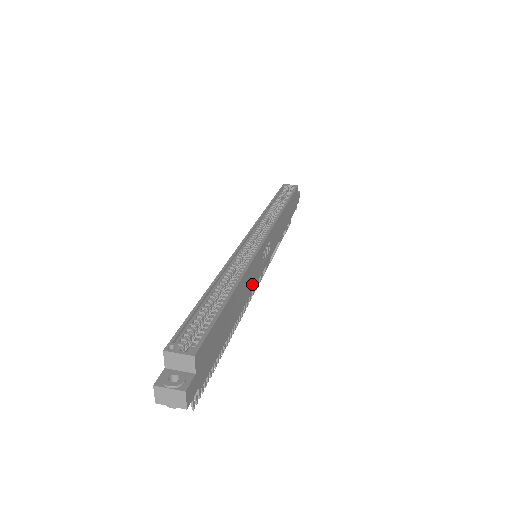
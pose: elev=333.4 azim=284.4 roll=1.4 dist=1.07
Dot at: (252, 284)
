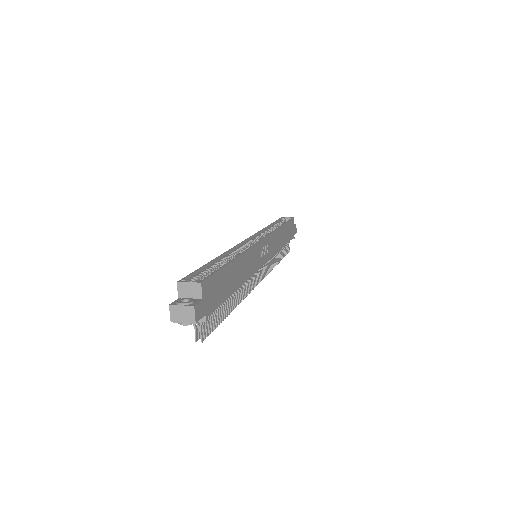
Dot at: (252, 269)
